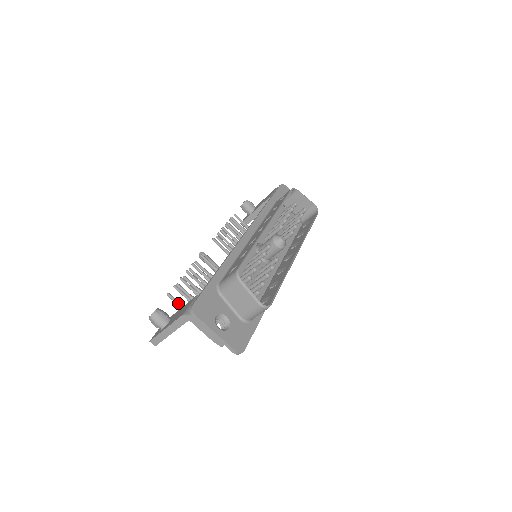
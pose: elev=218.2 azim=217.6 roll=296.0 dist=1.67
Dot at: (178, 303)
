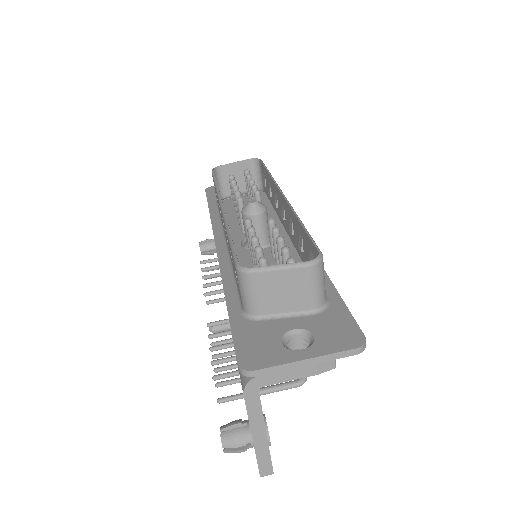
Dot at: (240, 396)
